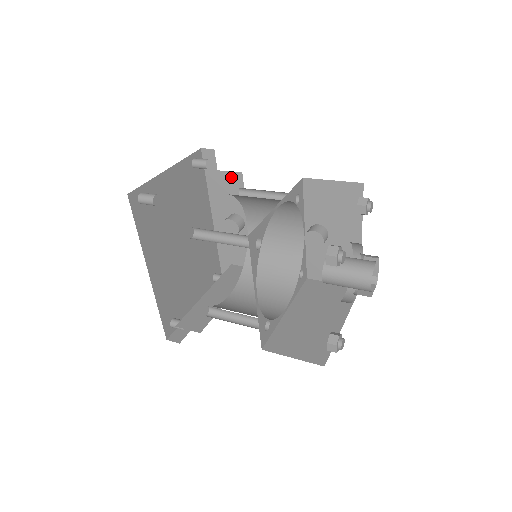
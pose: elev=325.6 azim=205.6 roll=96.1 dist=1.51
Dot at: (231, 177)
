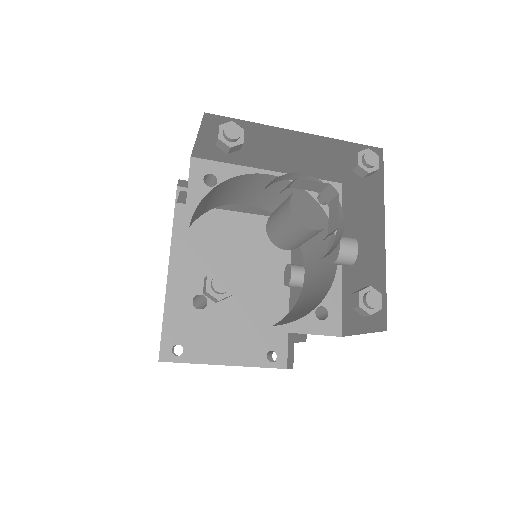
Dot at: occluded
